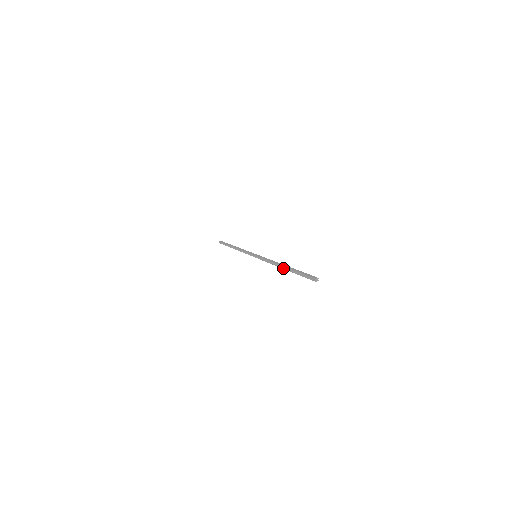
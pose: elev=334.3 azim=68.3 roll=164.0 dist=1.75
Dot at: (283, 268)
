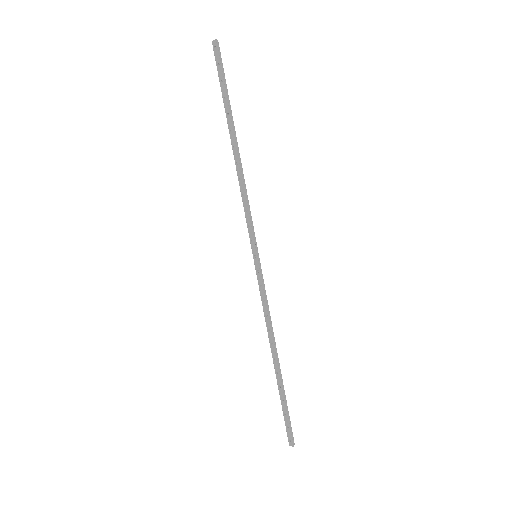
Dot at: (231, 142)
